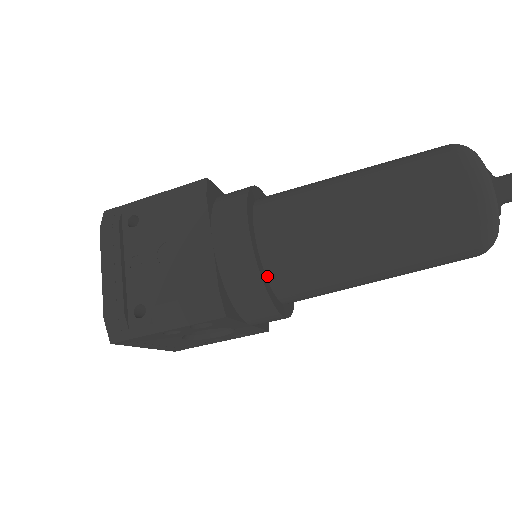
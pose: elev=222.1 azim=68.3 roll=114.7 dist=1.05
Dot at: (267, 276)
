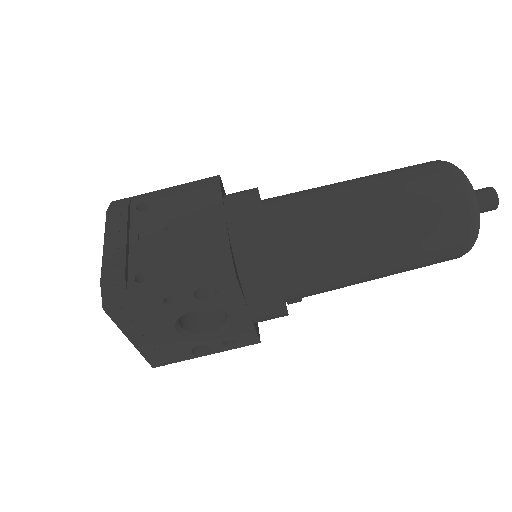
Dot at: (275, 252)
